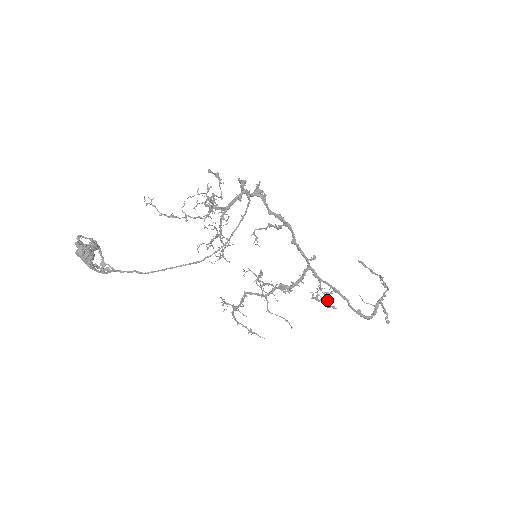
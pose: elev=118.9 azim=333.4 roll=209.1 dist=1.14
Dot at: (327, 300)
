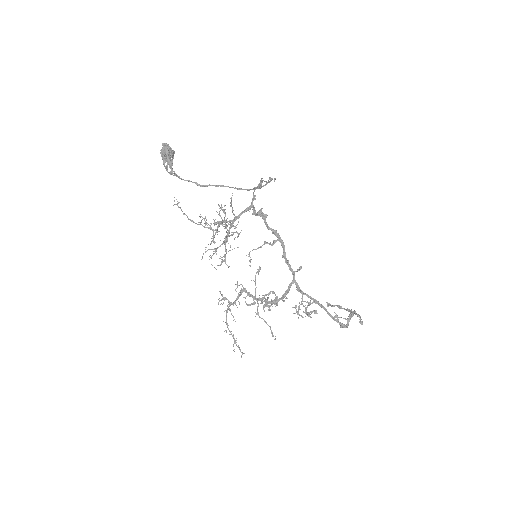
Dot at: occluded
